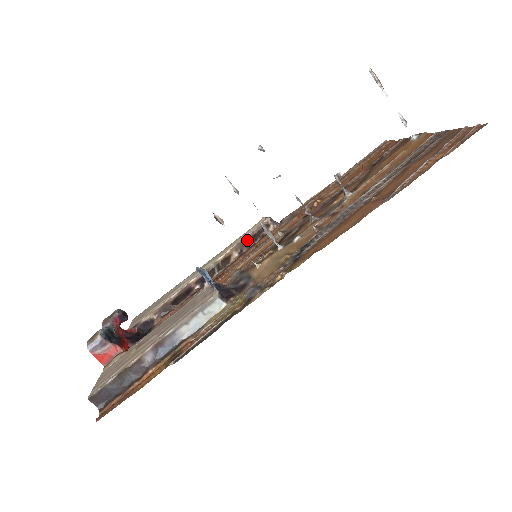
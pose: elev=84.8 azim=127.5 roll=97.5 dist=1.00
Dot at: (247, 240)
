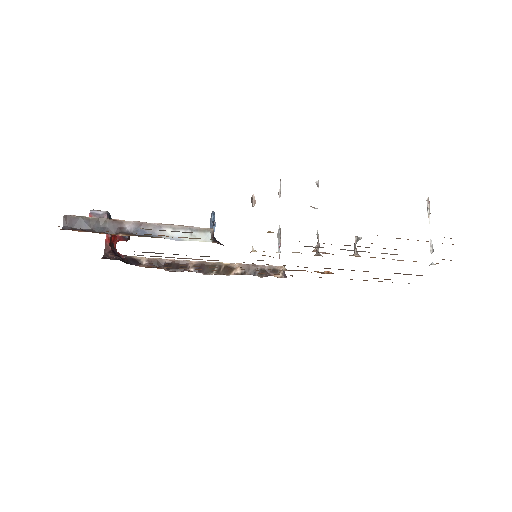
Dot at: (255, 268)
